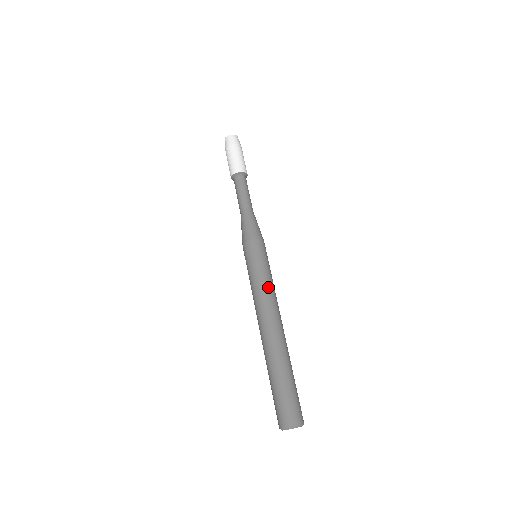
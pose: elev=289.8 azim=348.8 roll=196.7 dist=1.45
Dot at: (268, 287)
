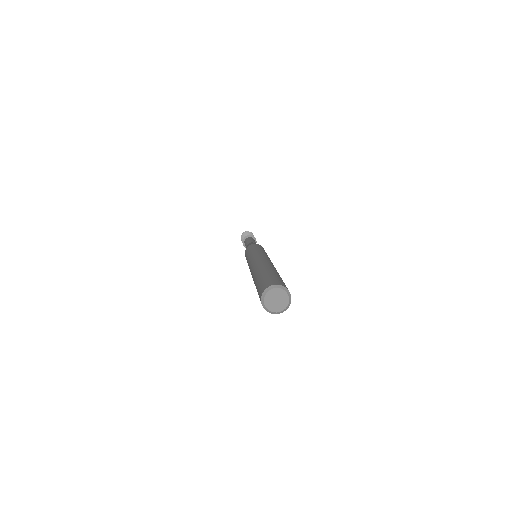
Dot at: occluded
